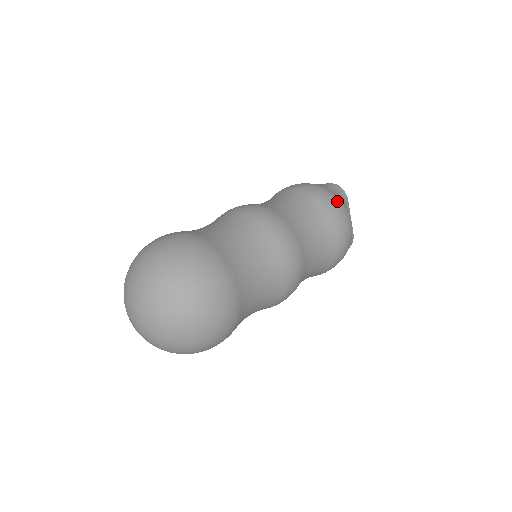
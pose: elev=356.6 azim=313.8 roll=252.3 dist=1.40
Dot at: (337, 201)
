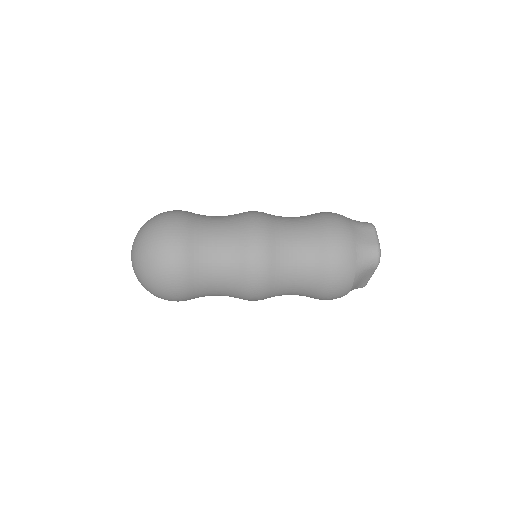
Dot at: (345, 274)
